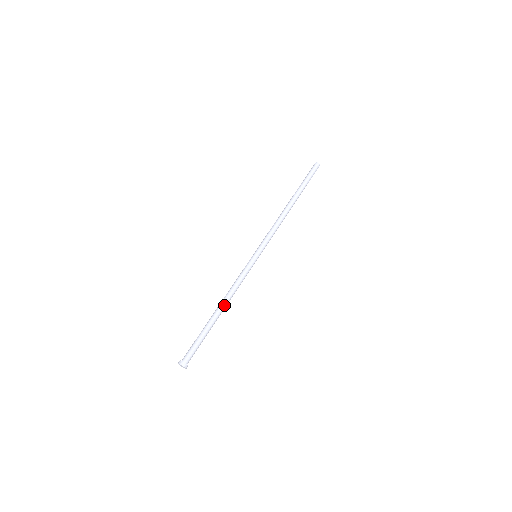
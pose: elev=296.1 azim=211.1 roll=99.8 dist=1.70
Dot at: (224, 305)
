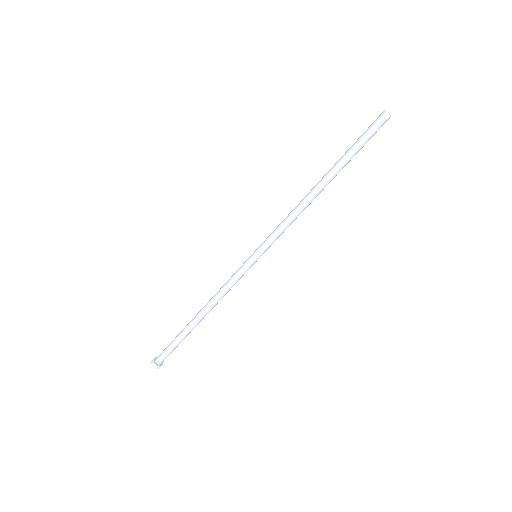
Dot at: (207, 313)
